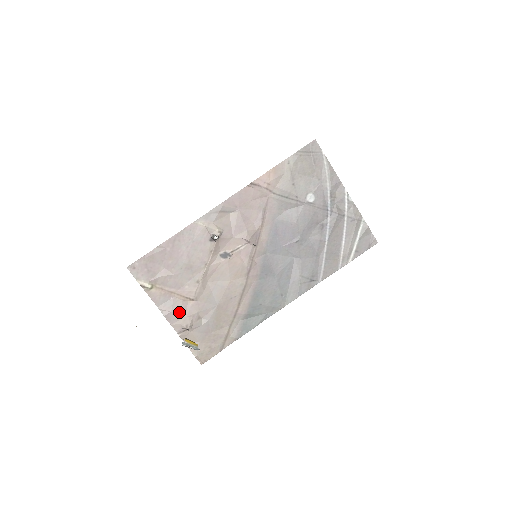
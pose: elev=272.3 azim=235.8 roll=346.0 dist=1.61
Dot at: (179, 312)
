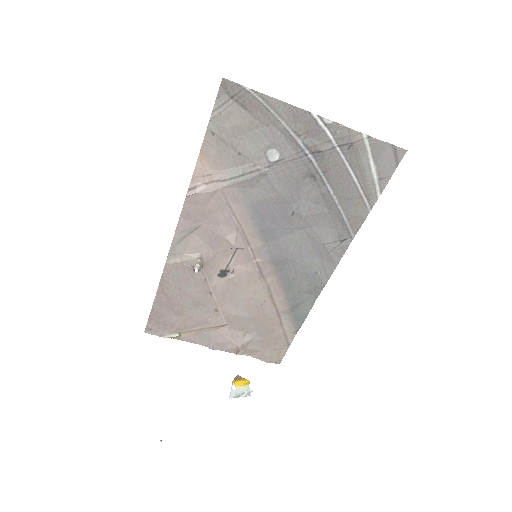
Dot at: (221, 340)
